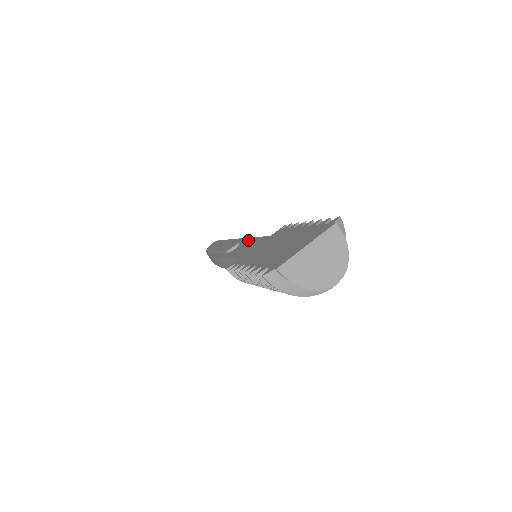
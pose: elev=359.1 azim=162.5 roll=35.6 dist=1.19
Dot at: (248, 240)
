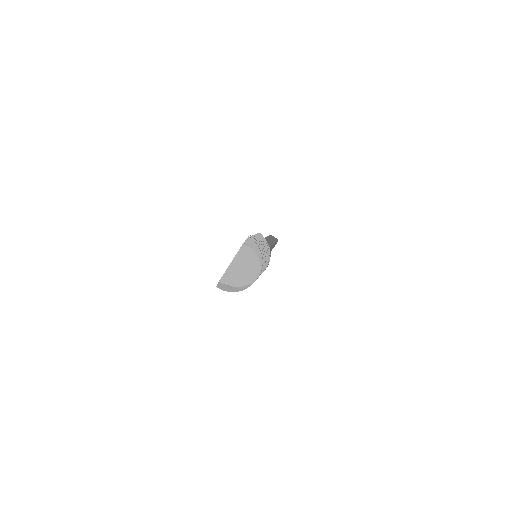
Dot at: occluded
